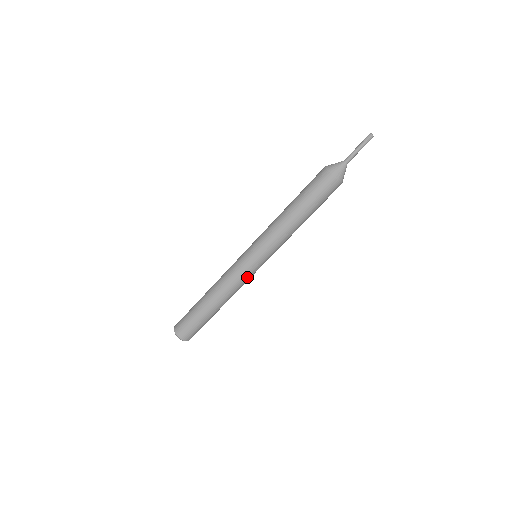
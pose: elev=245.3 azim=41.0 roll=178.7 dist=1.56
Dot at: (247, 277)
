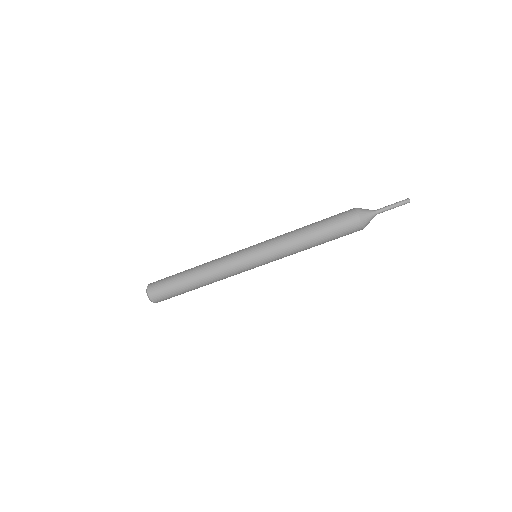
Dot at: (240, 272)
